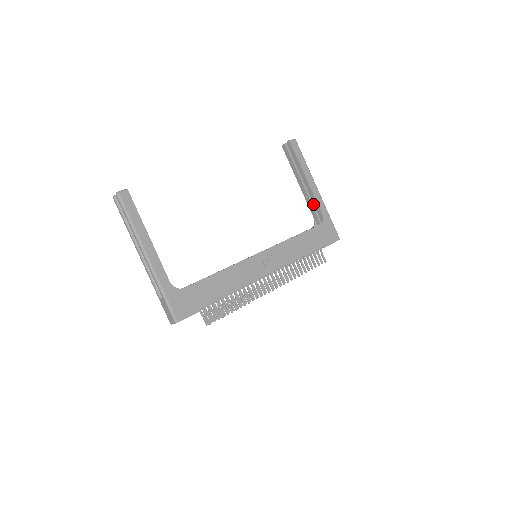
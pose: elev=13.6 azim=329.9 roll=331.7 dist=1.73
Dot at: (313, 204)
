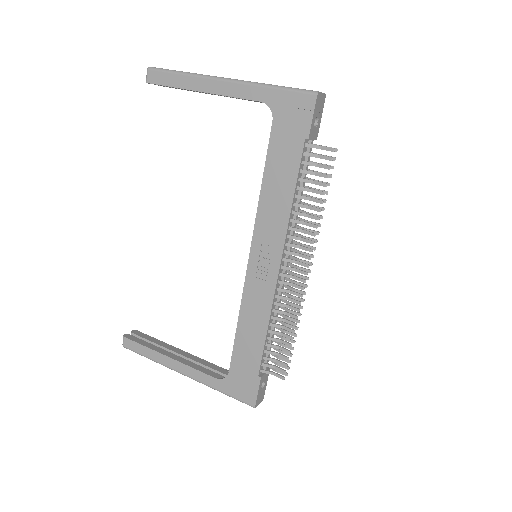
Dot at: occluded
